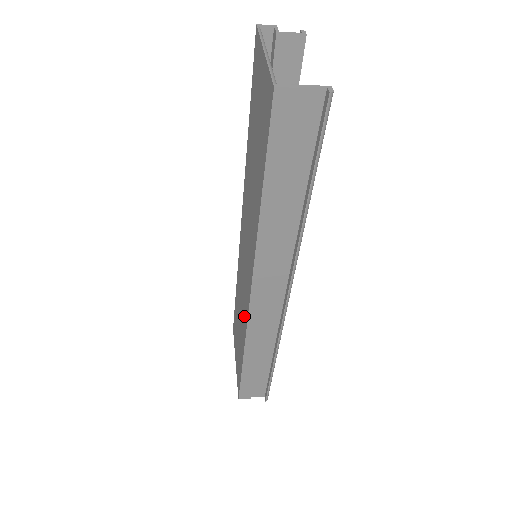
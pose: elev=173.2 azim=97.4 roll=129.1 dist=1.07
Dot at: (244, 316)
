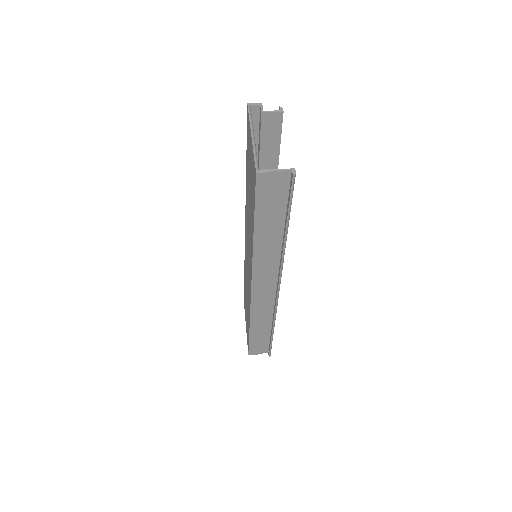
Dot at: occluded
